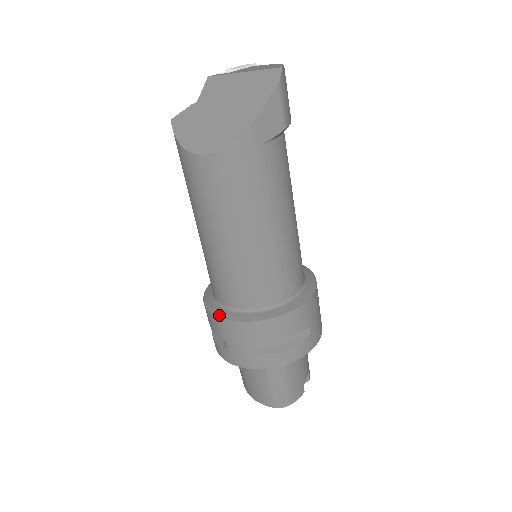
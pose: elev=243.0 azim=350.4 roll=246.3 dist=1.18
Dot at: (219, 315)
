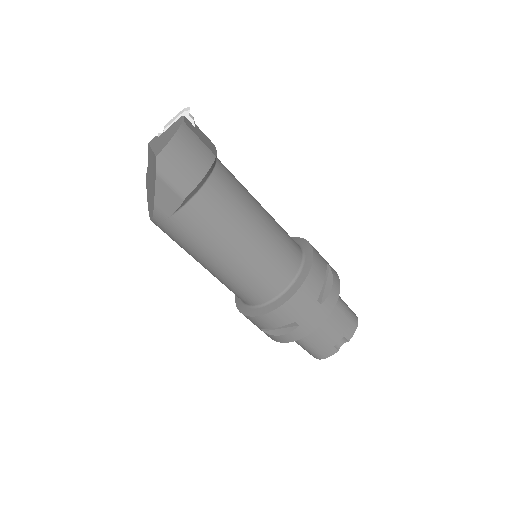
Dot at: (236, 299)
